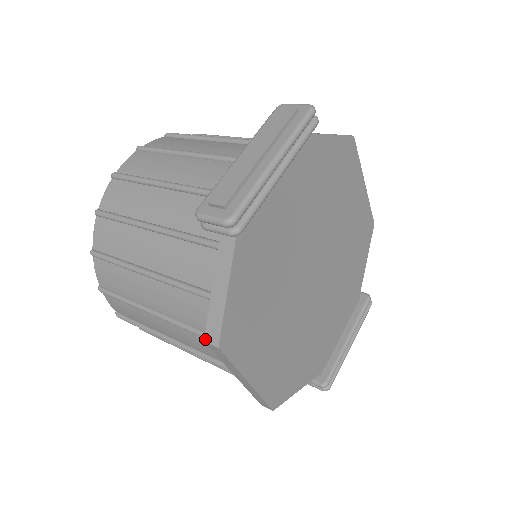
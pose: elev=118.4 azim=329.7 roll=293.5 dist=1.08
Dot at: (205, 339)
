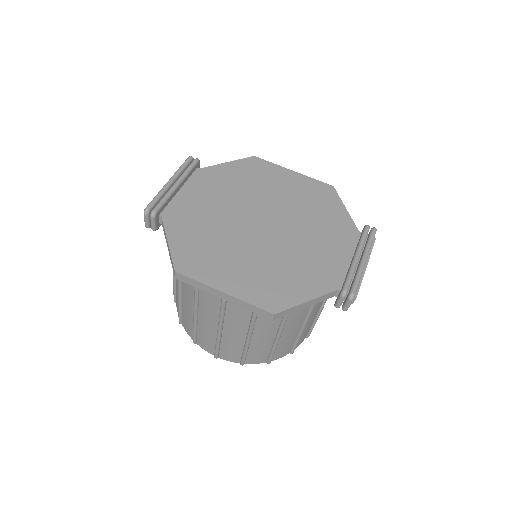
Dot at: (175, 277)
